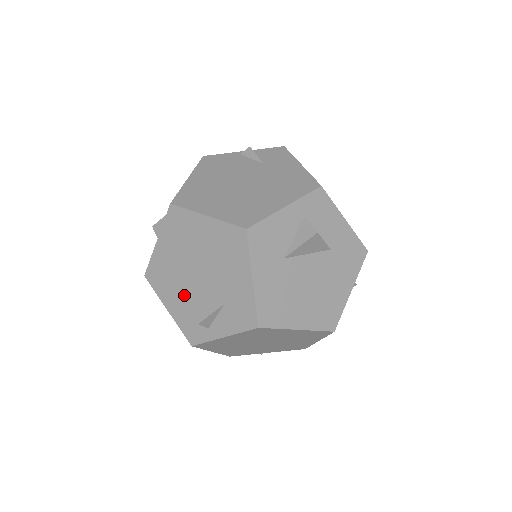
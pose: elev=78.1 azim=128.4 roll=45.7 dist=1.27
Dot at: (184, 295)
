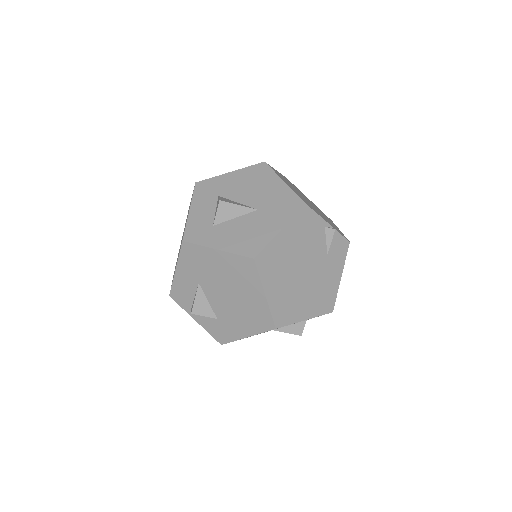
Dot at: (198, 284)
